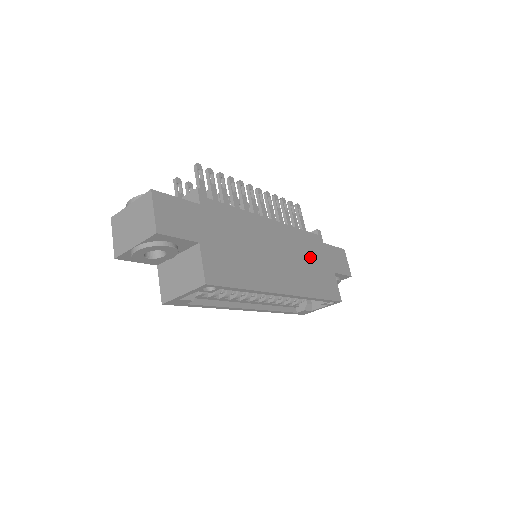
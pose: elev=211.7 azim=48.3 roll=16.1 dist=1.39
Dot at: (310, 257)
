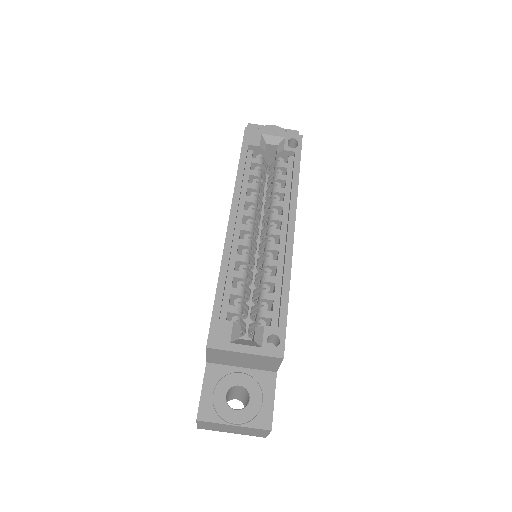
Dot at: occluded
